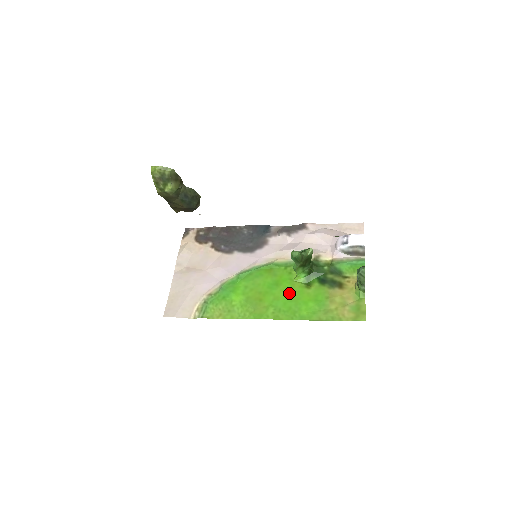
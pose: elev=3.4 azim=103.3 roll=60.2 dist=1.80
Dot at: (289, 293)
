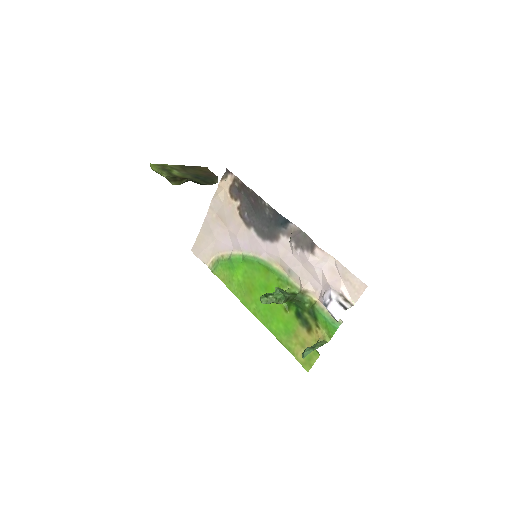
Dot at: (271, 304)
